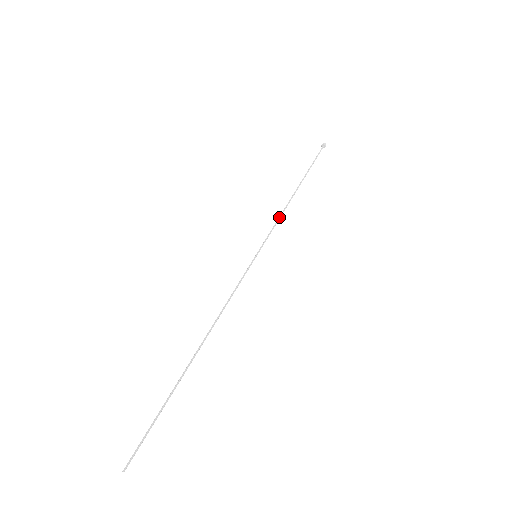
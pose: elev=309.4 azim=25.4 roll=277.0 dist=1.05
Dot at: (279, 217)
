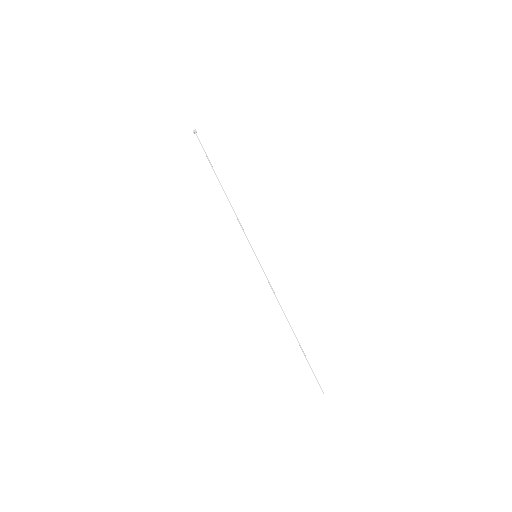
Dot at: occluded
